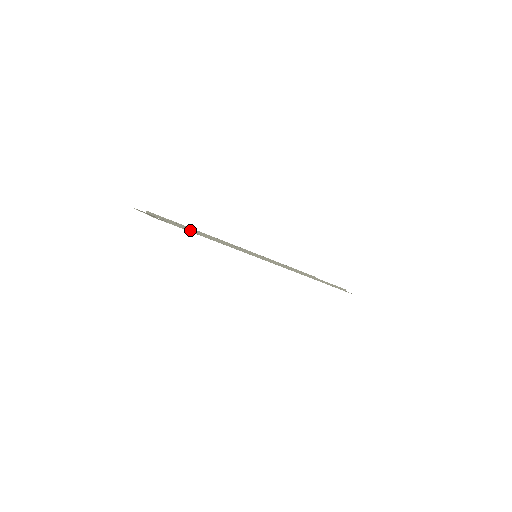
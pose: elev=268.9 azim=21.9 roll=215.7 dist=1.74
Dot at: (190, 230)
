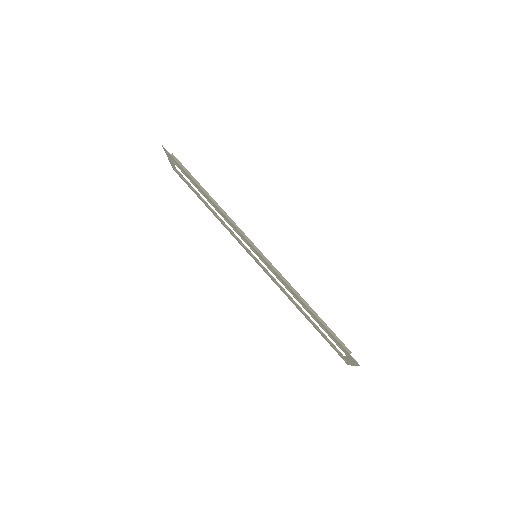
Dot at: (187, 171)
